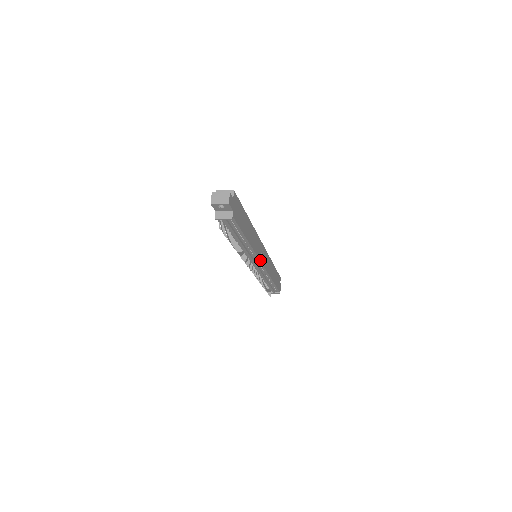
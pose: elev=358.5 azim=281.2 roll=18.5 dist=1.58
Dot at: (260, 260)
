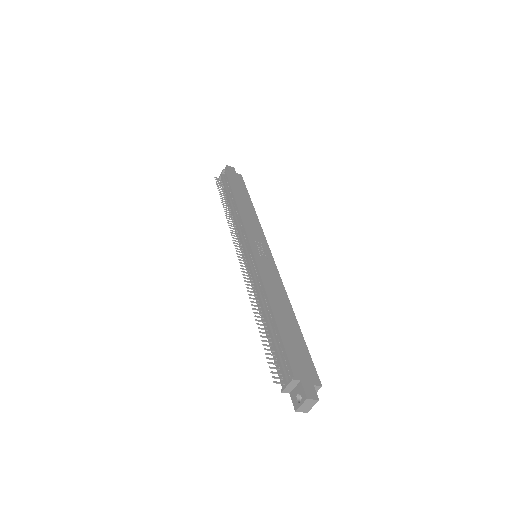
Dot at: (249, 238)
